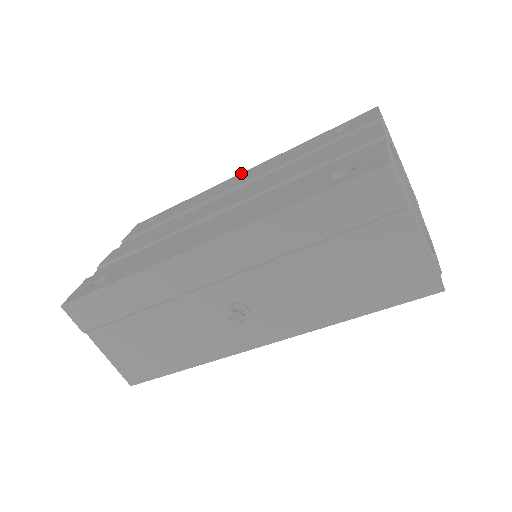
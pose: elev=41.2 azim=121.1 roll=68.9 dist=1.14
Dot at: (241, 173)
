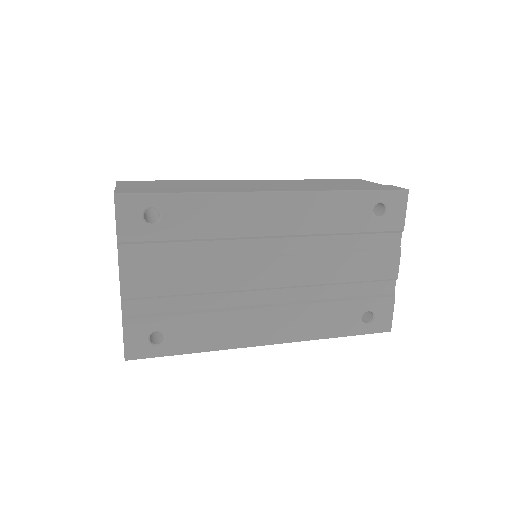
Dot at: (273, 194)
